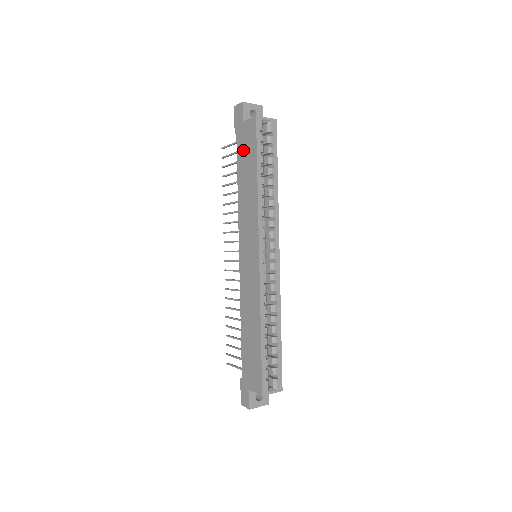
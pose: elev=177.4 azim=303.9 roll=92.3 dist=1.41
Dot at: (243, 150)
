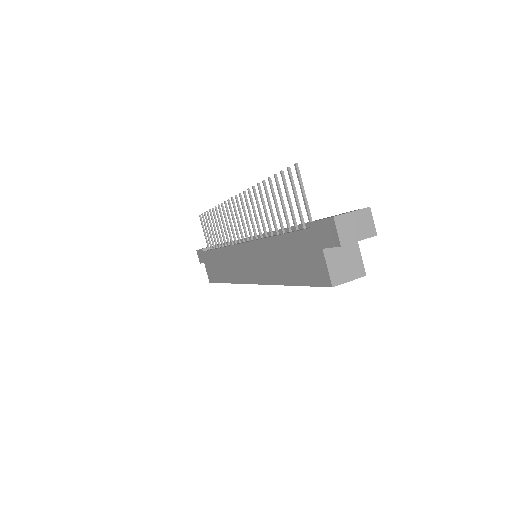
Dot at: (299, 251)
